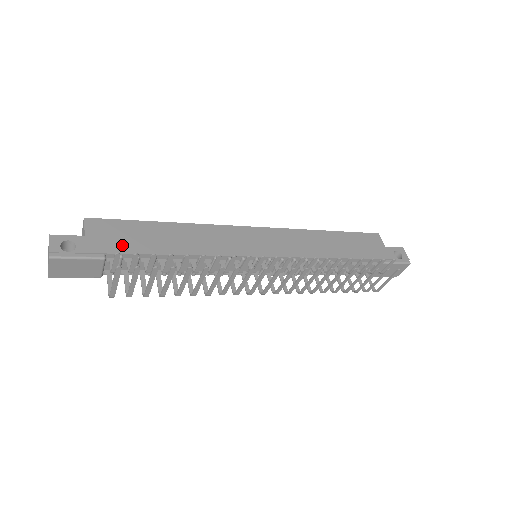
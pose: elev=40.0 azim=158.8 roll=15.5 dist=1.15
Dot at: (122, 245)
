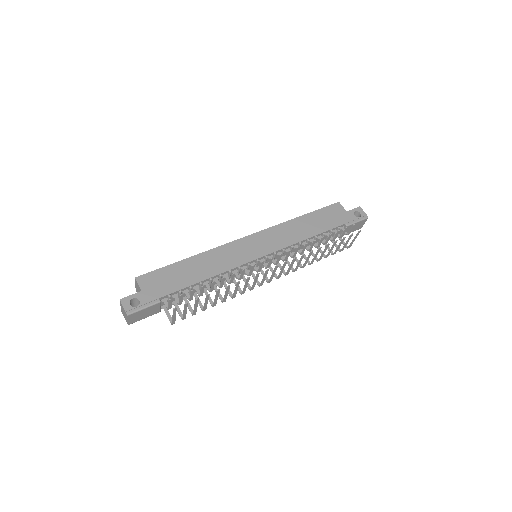
Dot at: (167, 288)
